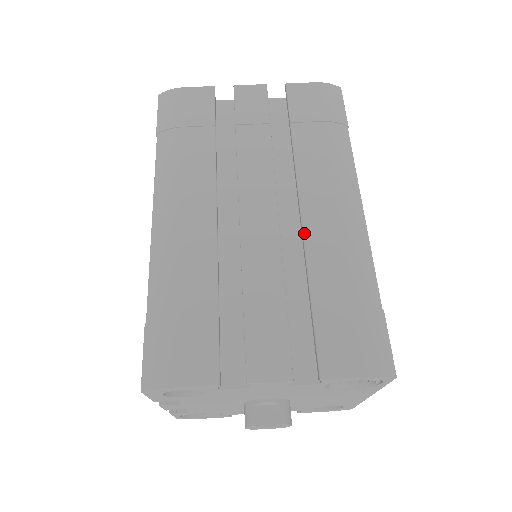
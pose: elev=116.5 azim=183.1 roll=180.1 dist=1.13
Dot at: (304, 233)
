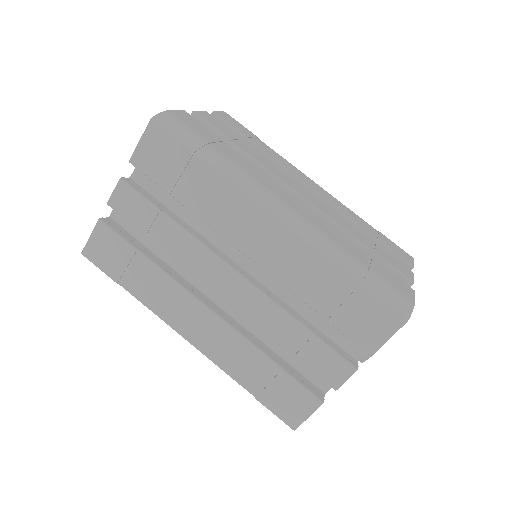
Dot at: (329, 202)
